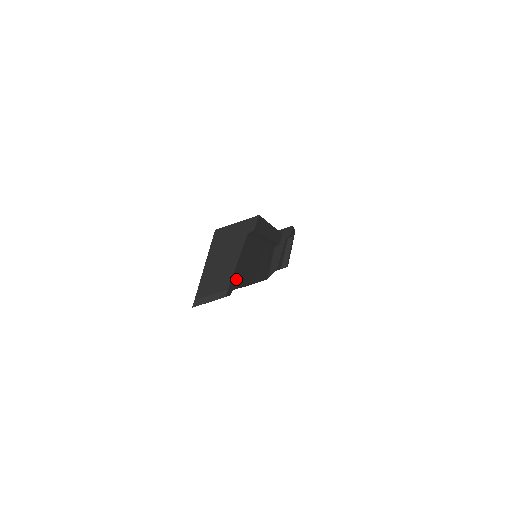
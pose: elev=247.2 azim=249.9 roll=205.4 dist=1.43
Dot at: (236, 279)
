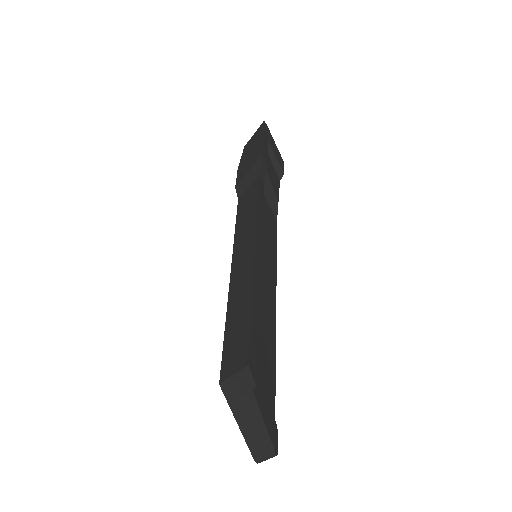
Dot at: (272, 414)
